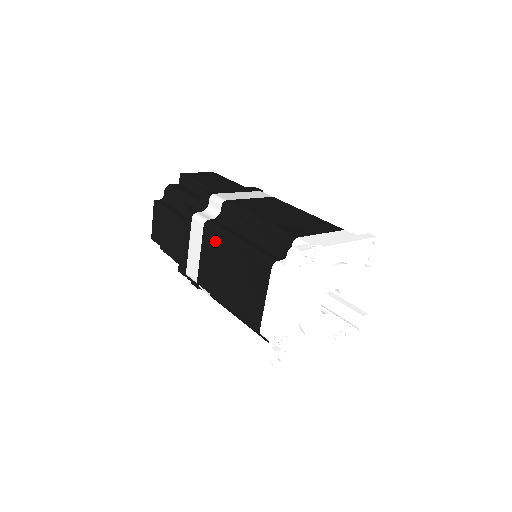
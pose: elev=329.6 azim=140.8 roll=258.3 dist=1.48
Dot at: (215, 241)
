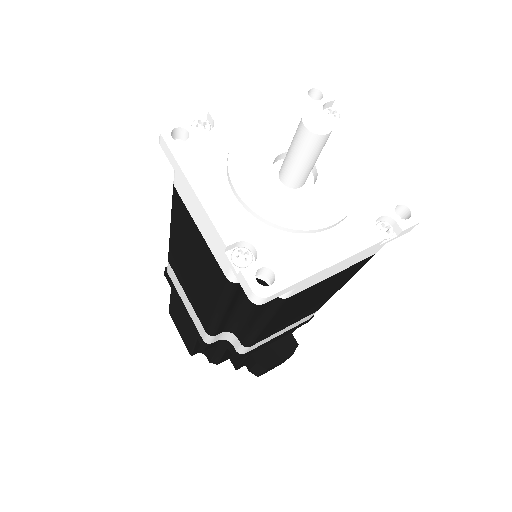
Dot at: (174, 259)
